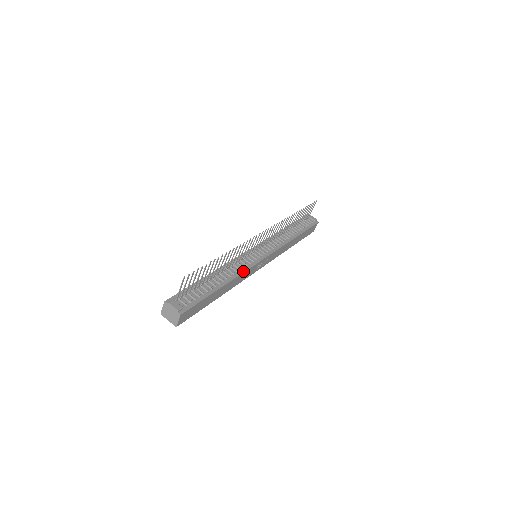
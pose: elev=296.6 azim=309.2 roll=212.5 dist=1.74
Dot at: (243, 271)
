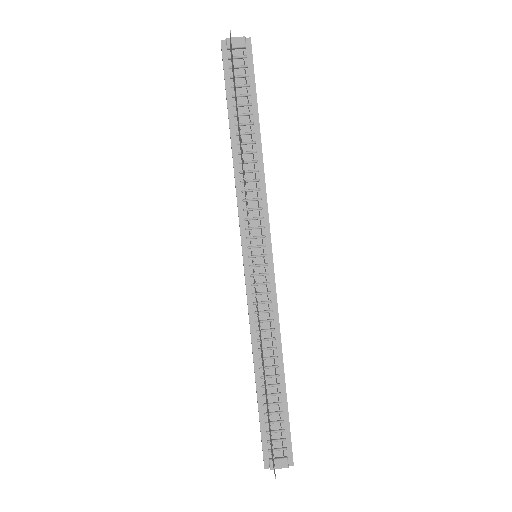
Dot at: (276, 318)
